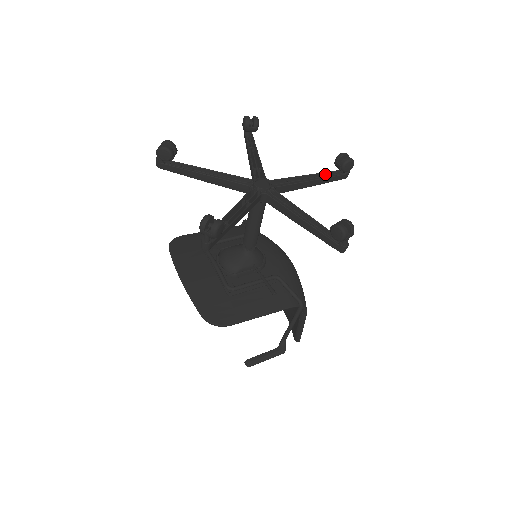
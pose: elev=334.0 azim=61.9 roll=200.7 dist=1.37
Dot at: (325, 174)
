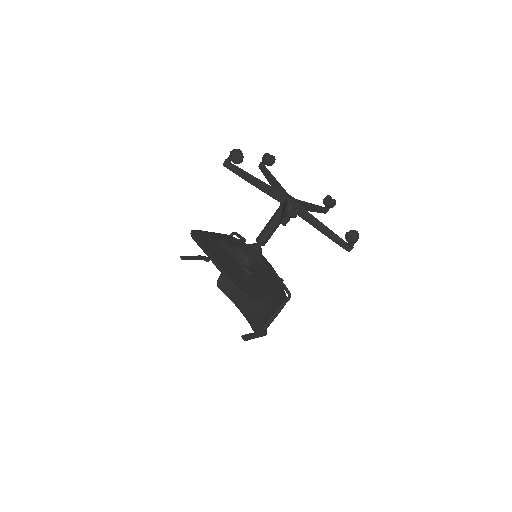
Dot at: (317, 206)
